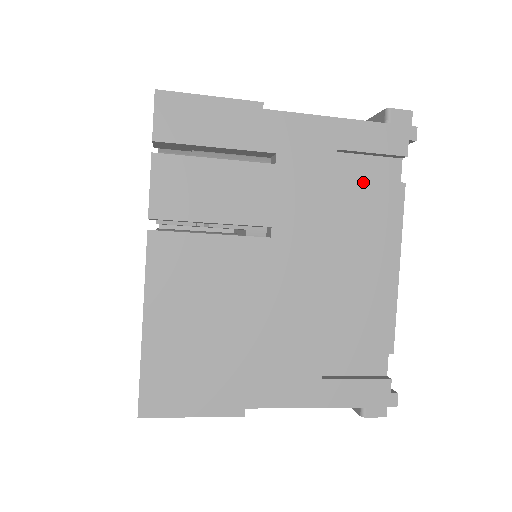
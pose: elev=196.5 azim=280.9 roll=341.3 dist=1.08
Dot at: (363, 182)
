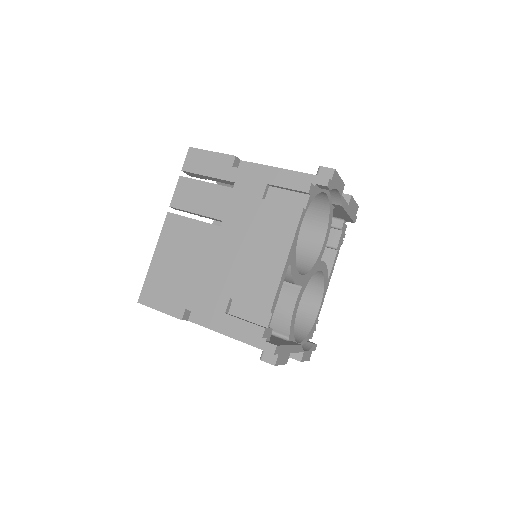
Dot at: (278, 204)
